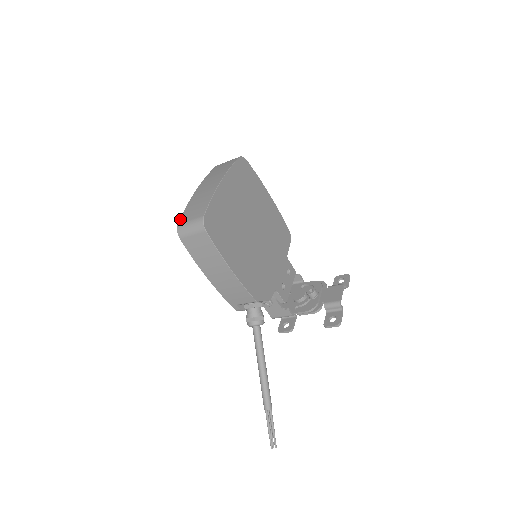
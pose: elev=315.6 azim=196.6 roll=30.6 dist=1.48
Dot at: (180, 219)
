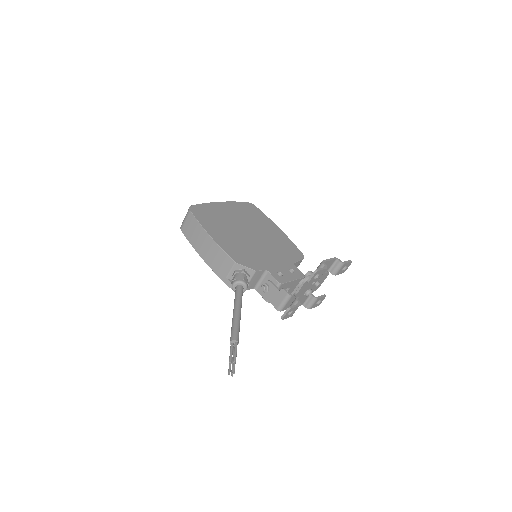
Dot at: occluded
